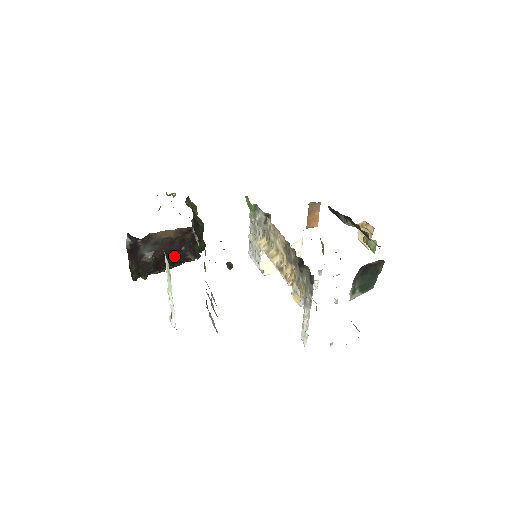
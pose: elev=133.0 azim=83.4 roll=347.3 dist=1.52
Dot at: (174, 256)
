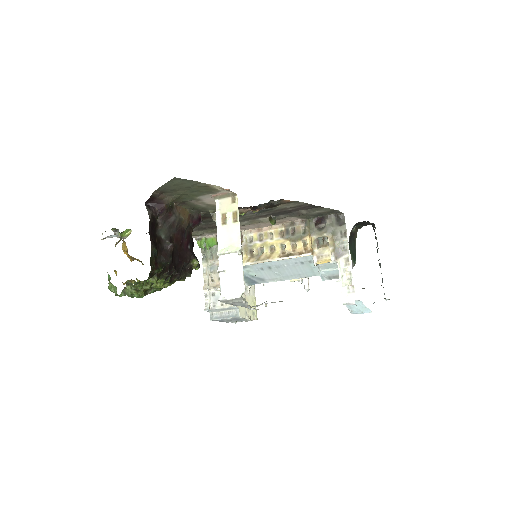
Dot at: (181, 255)
